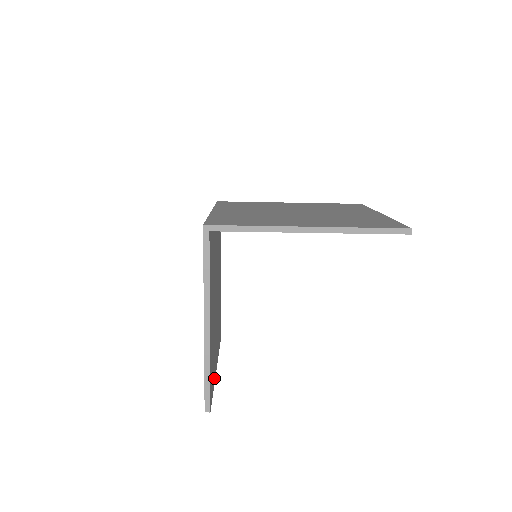
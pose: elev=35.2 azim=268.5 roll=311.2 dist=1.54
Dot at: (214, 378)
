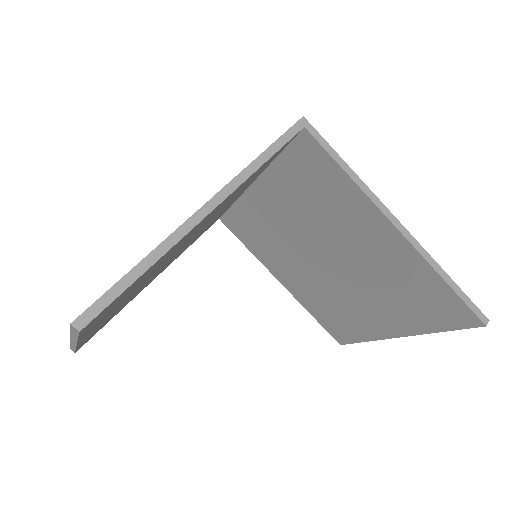
Dot at: (86, 332)
